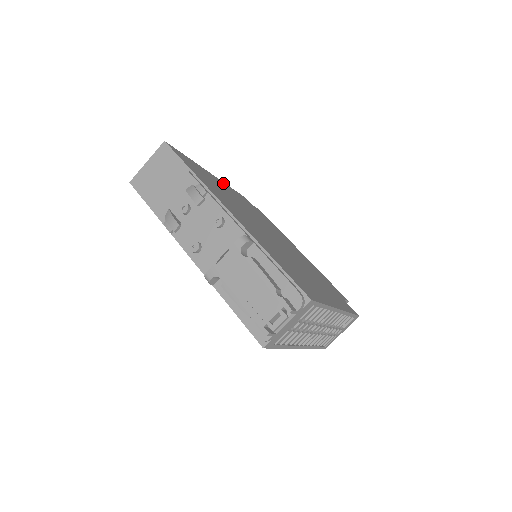
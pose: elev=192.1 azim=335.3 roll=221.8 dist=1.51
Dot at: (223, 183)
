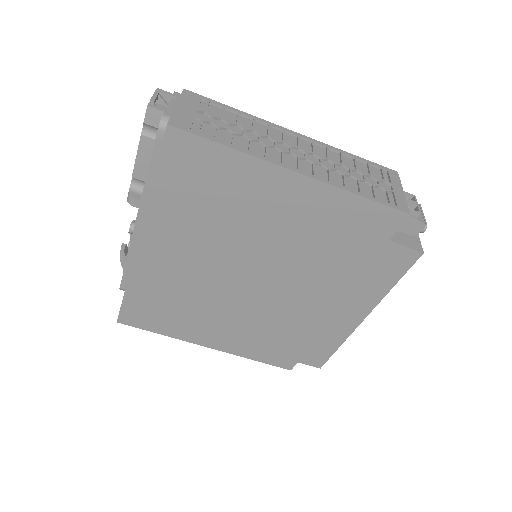
Dot at: occluded
